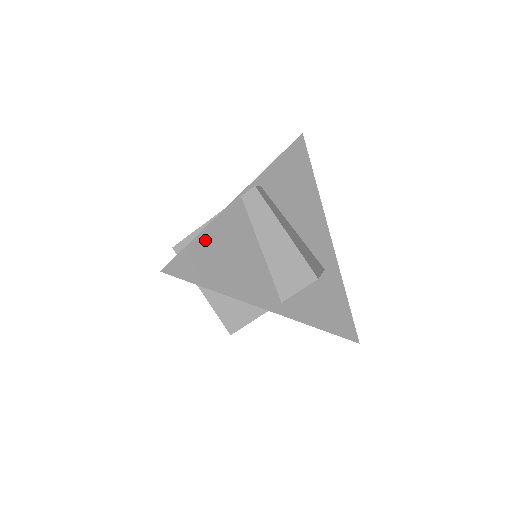
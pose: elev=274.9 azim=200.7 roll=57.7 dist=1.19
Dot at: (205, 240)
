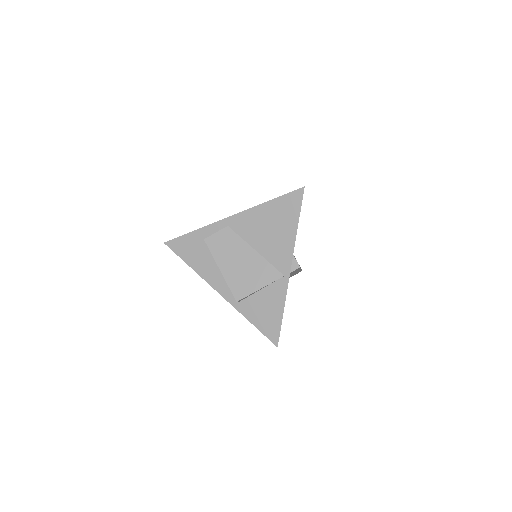
Dot at: occluded
